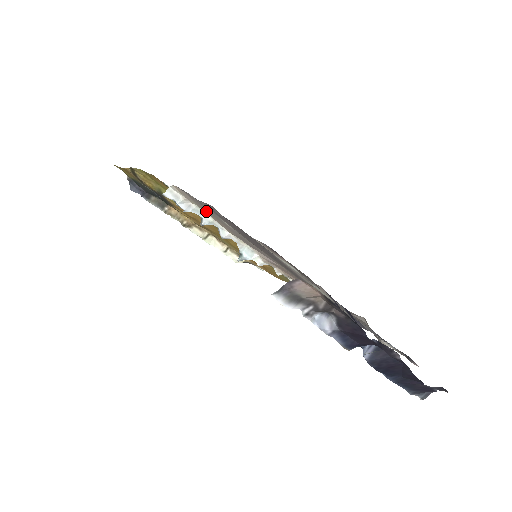
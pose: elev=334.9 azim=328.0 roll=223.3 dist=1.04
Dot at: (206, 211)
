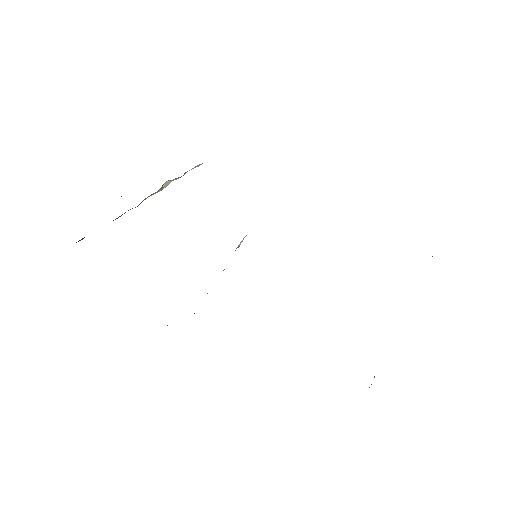
Dot at: occluded
